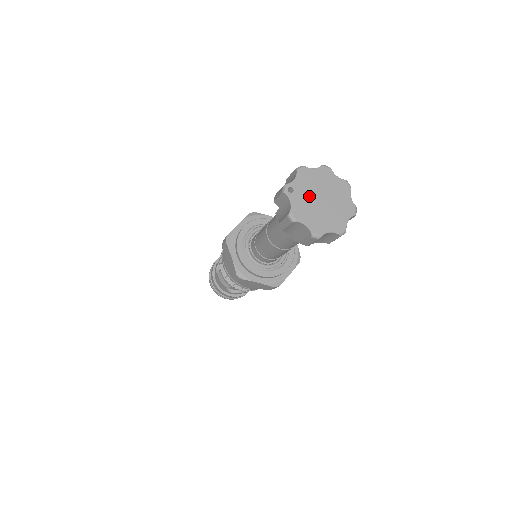
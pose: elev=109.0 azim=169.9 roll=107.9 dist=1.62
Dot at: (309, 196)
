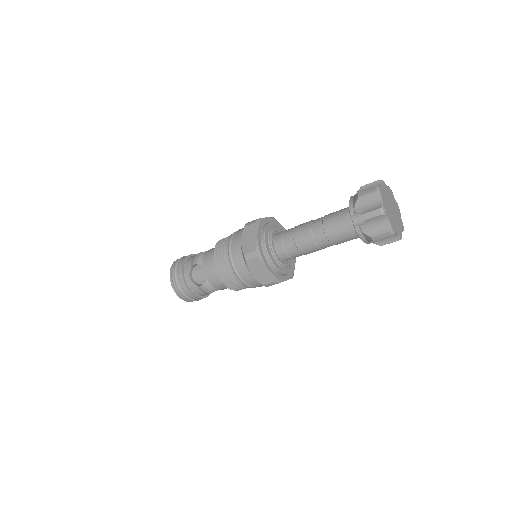
Dot at: (389, 210)
